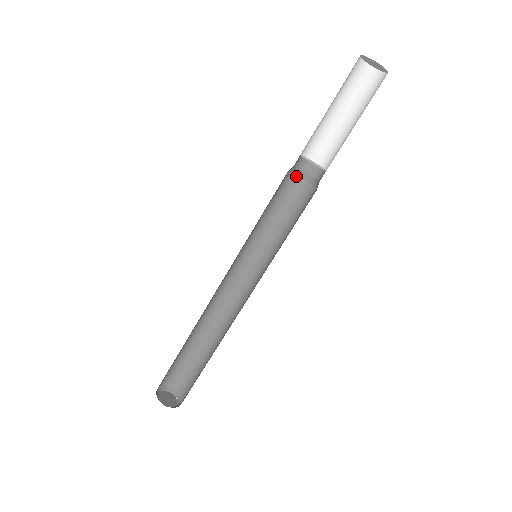
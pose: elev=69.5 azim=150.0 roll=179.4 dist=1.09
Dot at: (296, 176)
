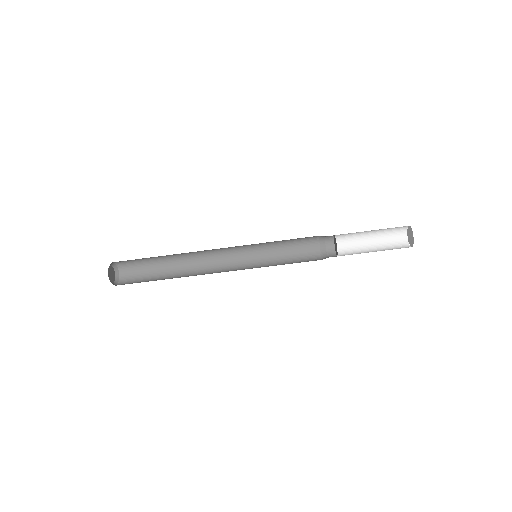
Dot at: occluded
